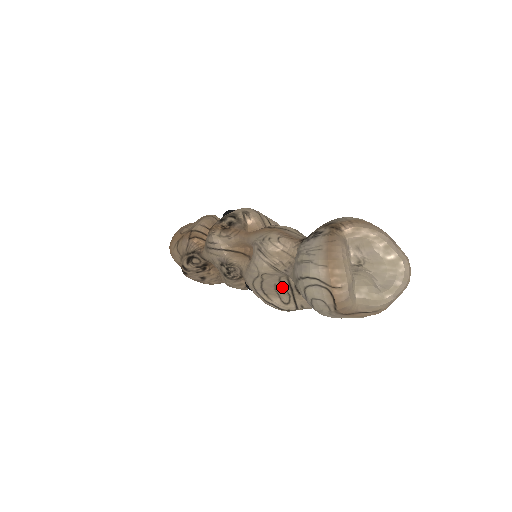
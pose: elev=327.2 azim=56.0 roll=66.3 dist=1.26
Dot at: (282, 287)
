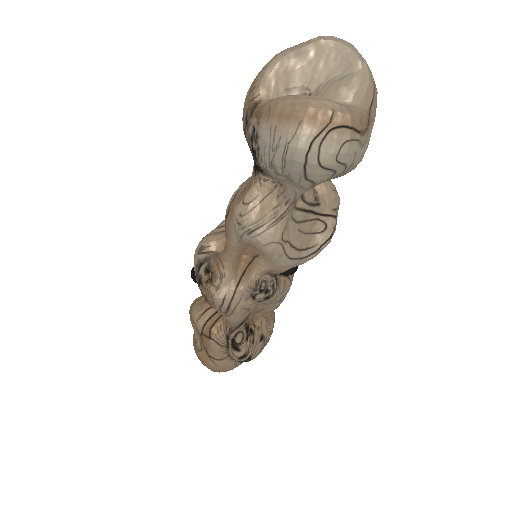
Dot at: (304, 223)
